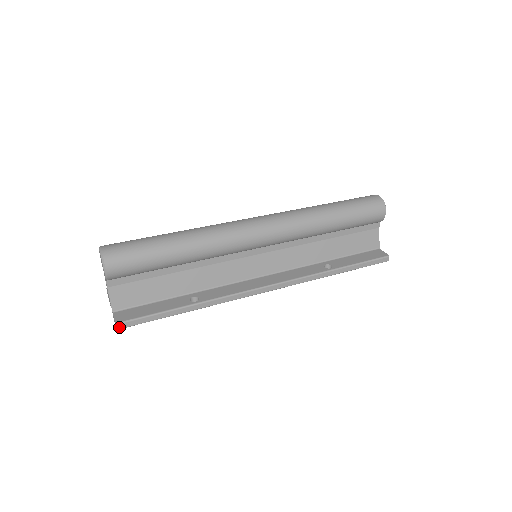
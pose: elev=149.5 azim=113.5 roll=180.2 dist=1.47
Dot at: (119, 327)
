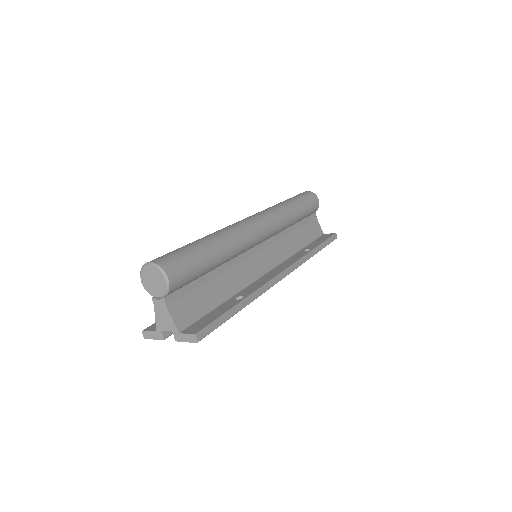
Dot at: (199, 338)
